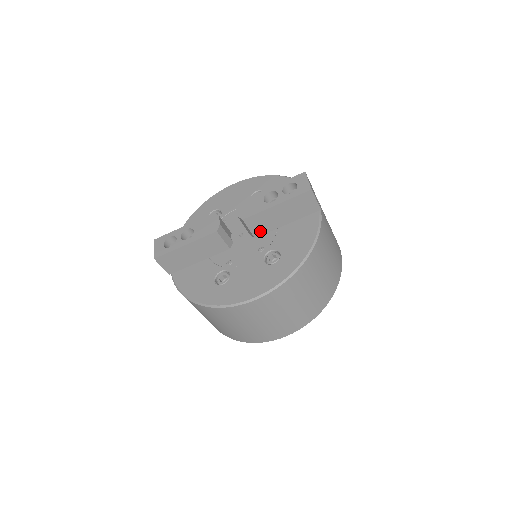
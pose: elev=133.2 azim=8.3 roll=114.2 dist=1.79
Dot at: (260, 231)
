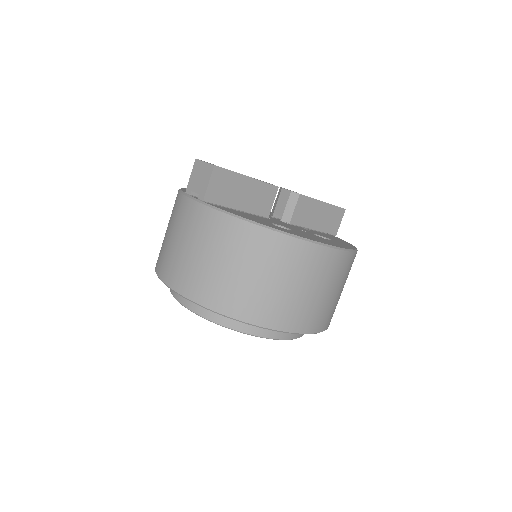
Dot at: (297, 219)
